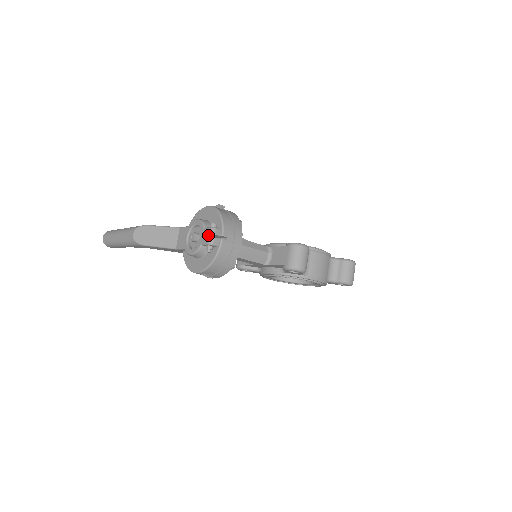
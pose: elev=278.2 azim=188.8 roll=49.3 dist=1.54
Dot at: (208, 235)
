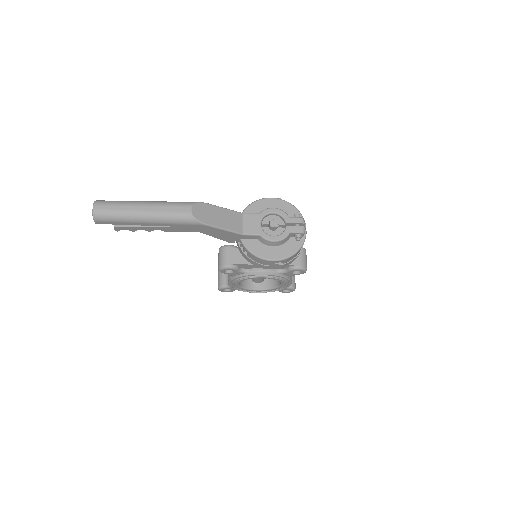
Dot at: (292, 224)
